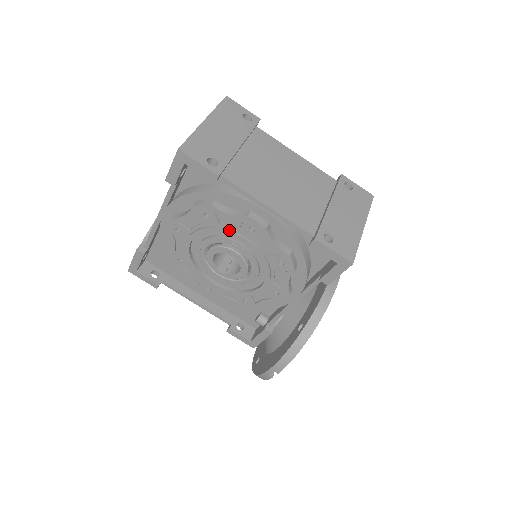
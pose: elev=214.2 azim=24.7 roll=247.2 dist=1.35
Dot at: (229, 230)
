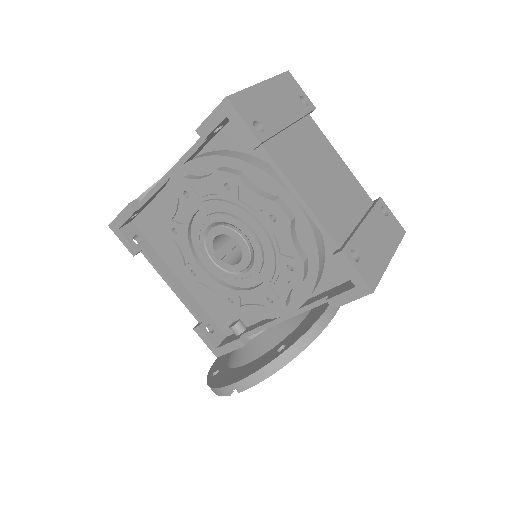
Dot at: (246, 211)
